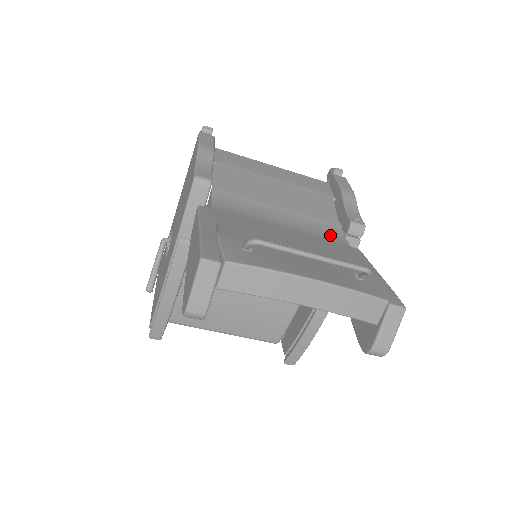
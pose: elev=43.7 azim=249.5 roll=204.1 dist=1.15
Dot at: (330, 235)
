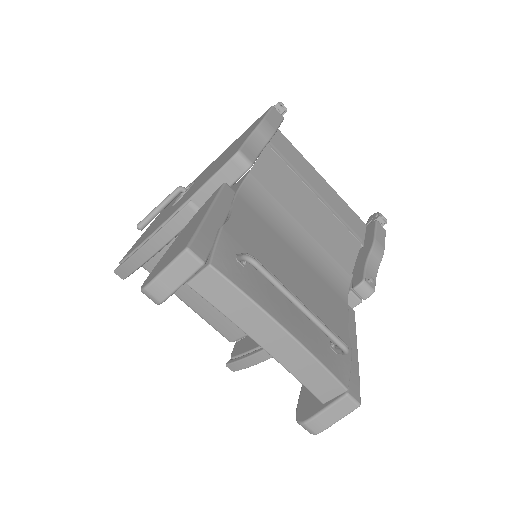
Dot at: (335, 282)
